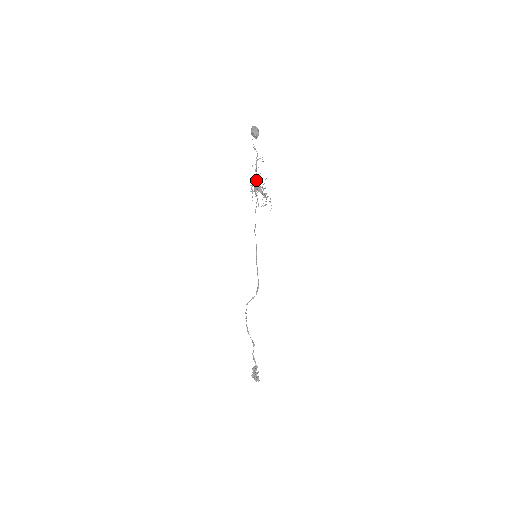
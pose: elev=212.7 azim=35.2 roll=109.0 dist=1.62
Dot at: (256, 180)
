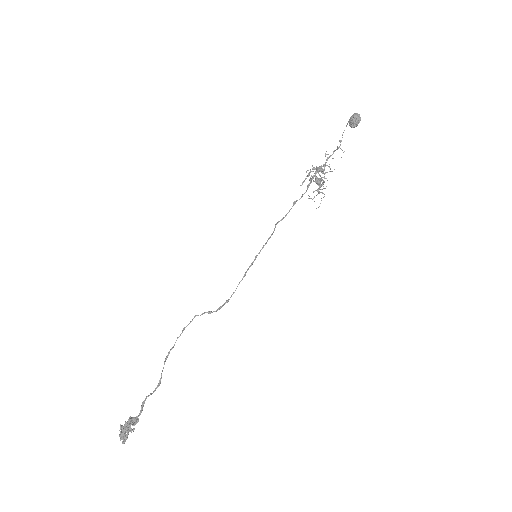
Dot at: (323, 164)
